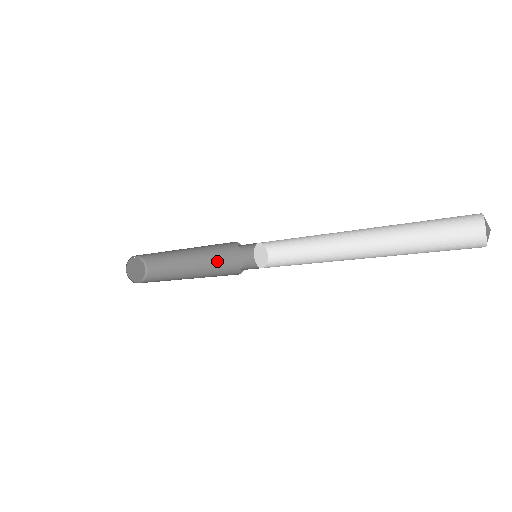
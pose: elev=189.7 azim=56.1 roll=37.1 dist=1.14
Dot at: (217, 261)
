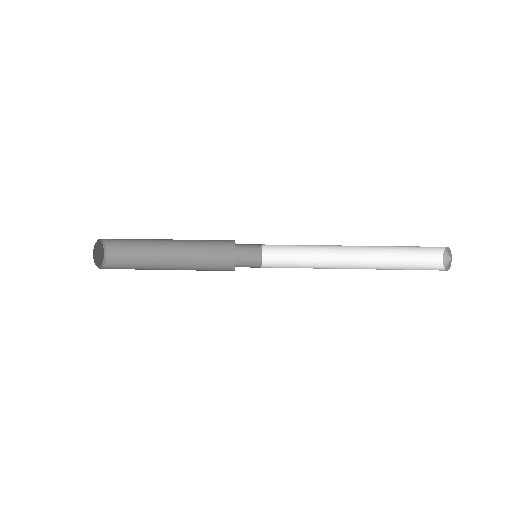
Dot at: (202, 258)
